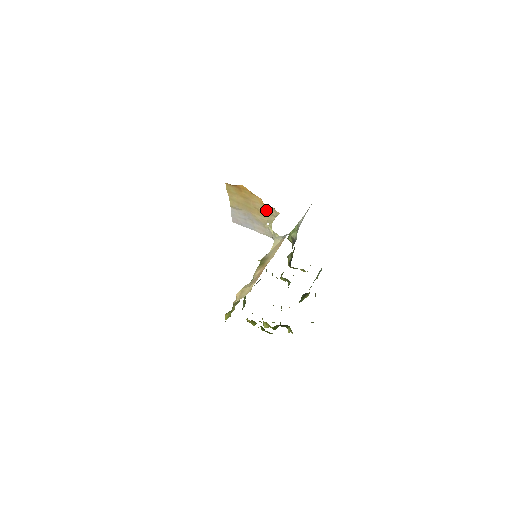
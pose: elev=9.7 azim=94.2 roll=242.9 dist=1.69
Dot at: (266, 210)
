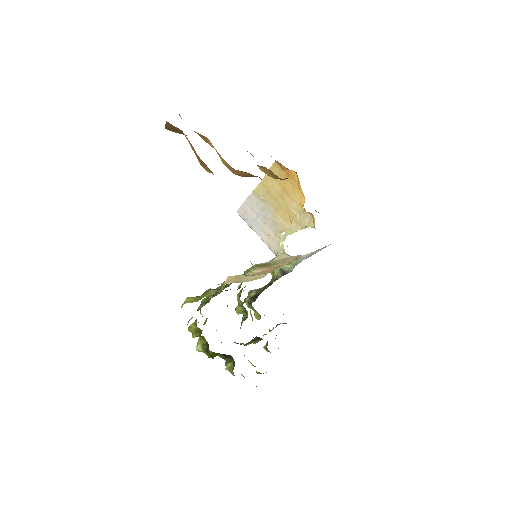
Dot at: (298, 215)
